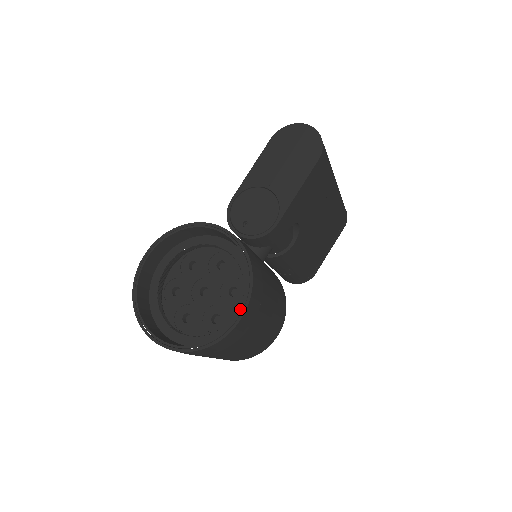
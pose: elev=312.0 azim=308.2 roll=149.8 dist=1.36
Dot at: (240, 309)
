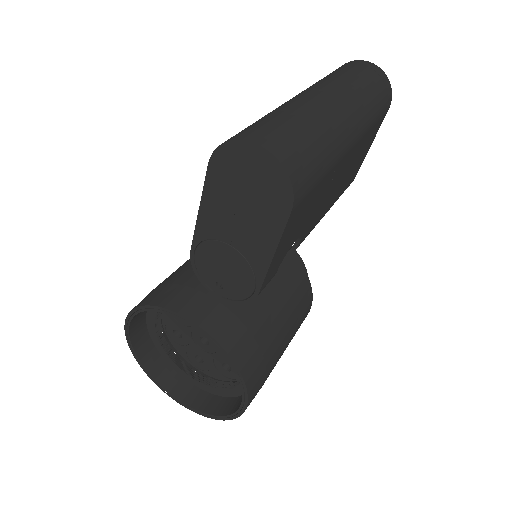
Dot at: (241, 402)
